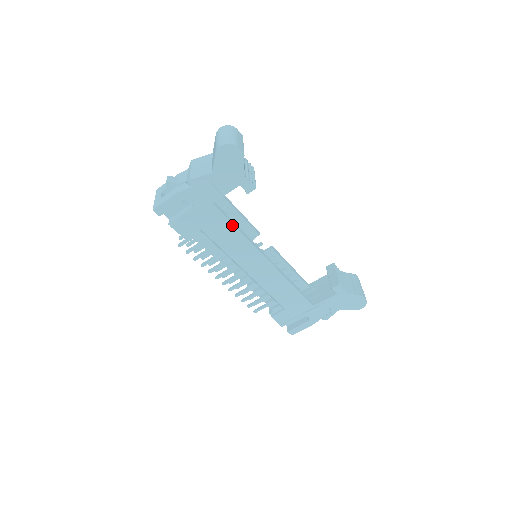
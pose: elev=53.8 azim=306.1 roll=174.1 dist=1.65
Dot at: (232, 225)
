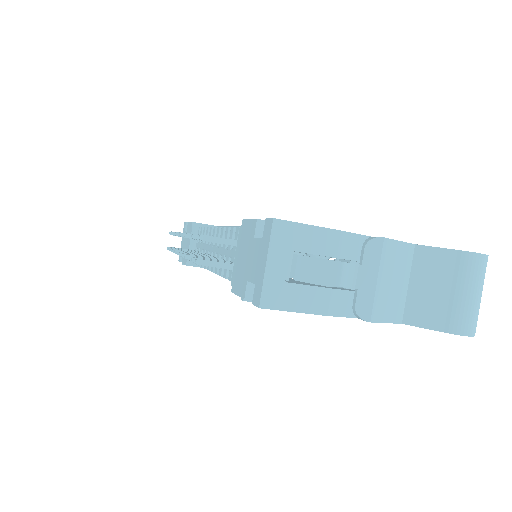
Dot at: occluded
